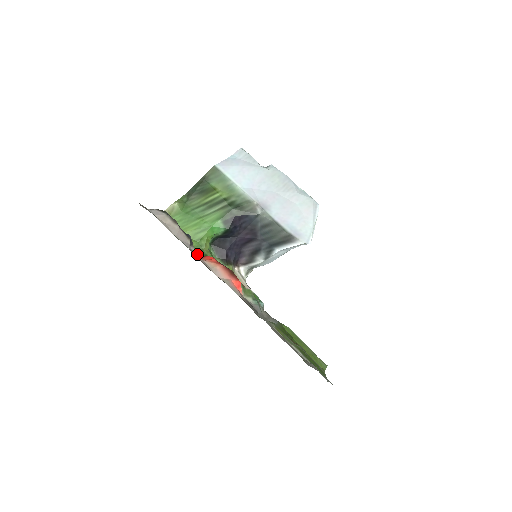
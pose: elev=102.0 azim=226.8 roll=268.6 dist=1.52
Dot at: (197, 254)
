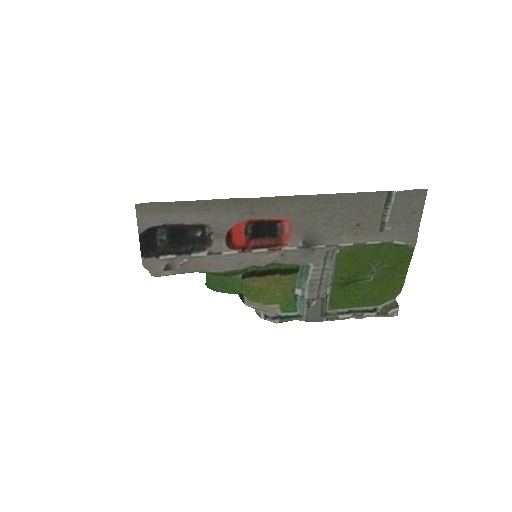
Dot at: (214, 271)
